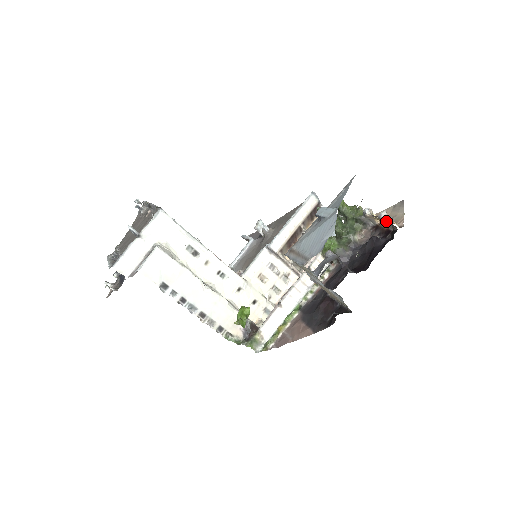
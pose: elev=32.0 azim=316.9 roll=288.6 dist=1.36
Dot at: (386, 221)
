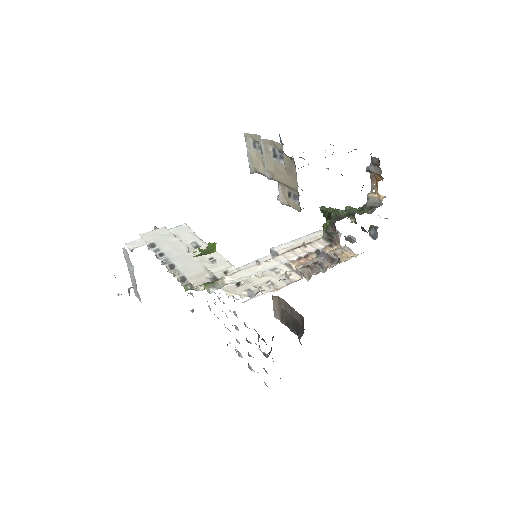
Dot at: (373, 168)
